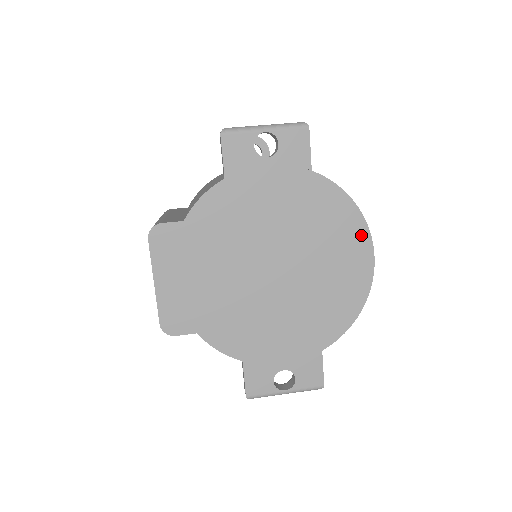
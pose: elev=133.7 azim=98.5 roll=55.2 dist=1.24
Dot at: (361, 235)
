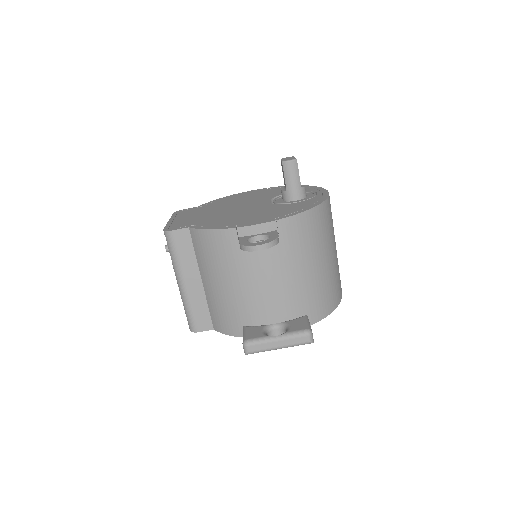
Dot at: occluded
